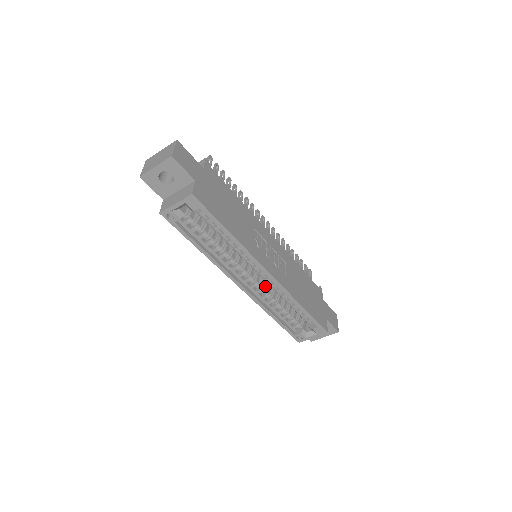
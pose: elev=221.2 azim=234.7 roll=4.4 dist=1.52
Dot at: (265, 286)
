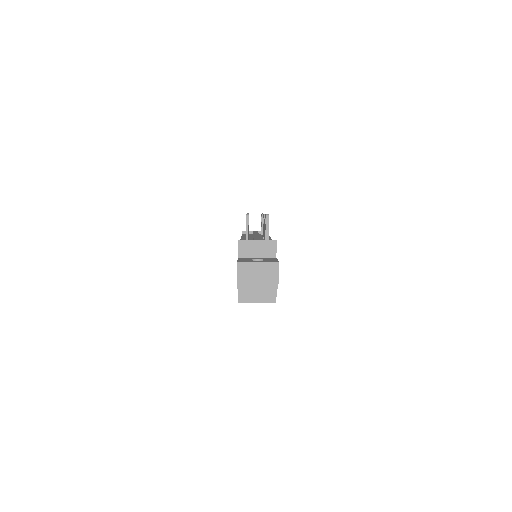
Dot at: occluded
